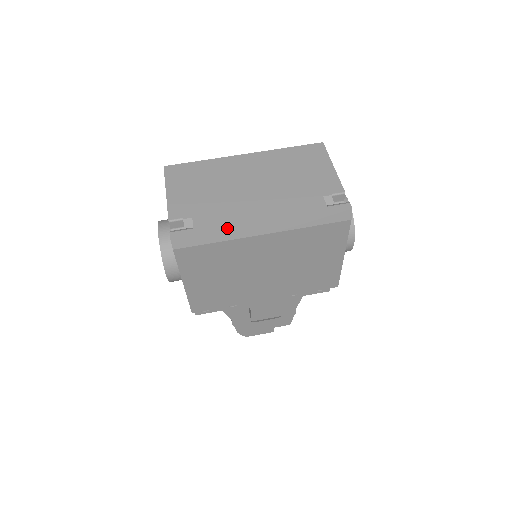
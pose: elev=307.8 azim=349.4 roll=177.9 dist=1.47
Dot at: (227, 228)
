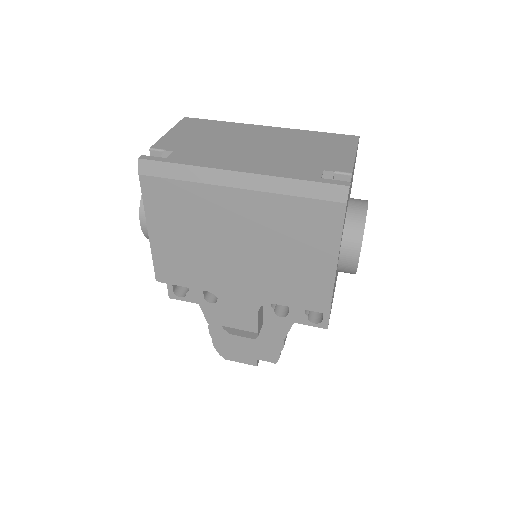
Dot at: (199, 166)
